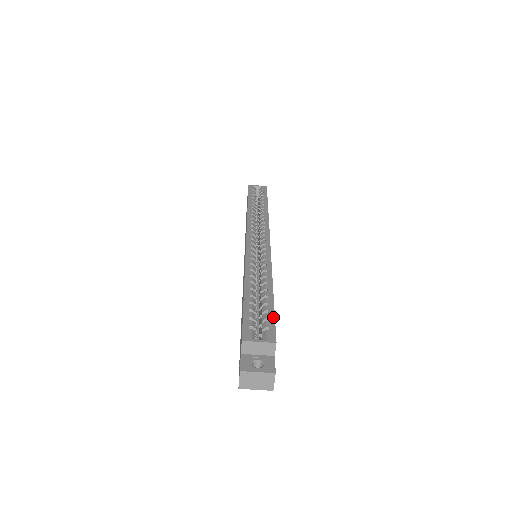
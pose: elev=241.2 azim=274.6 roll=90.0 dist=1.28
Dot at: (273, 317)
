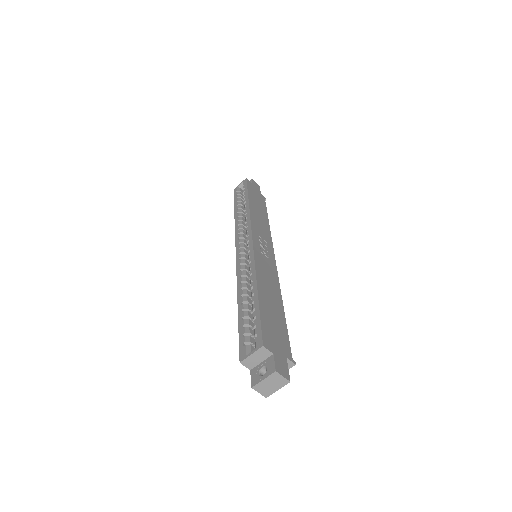
Dot at: (259, 320)
